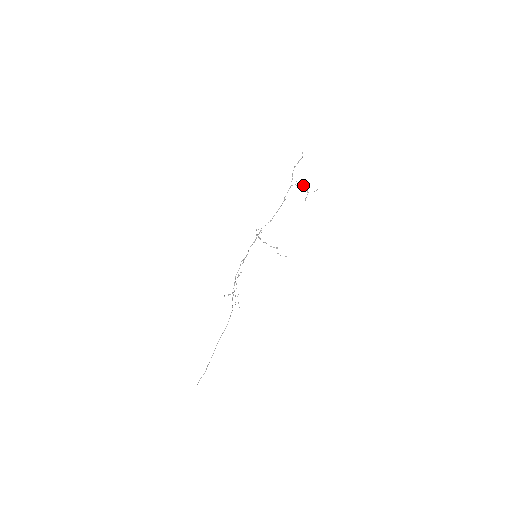
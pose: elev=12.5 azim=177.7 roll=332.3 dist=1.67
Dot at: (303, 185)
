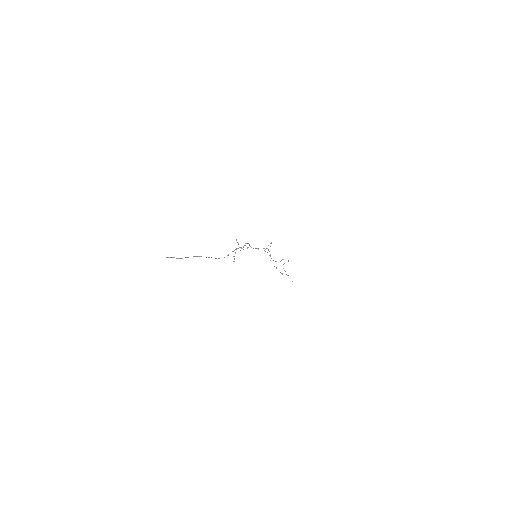
Dot at: occluded
